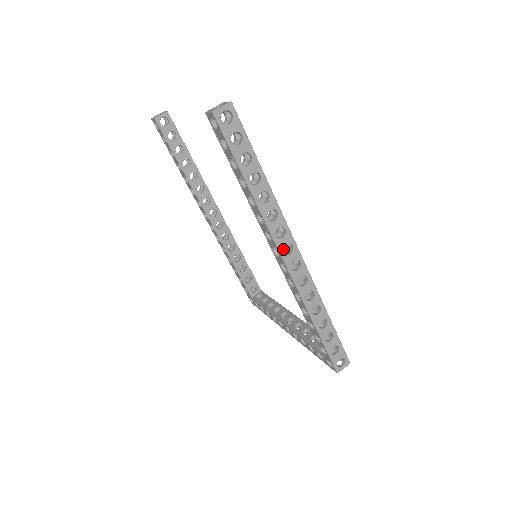
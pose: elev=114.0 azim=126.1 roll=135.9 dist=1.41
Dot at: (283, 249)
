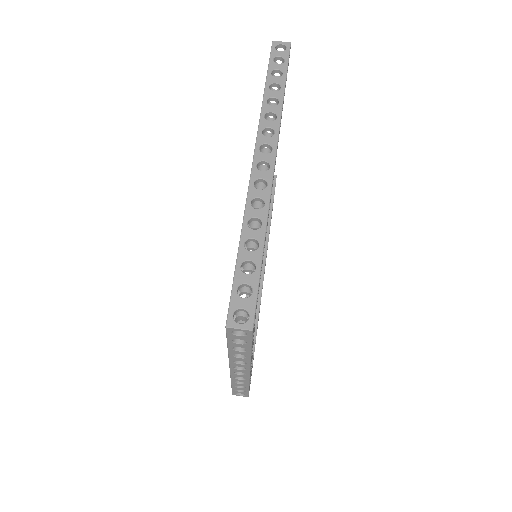
Dot at: (261, 145)
